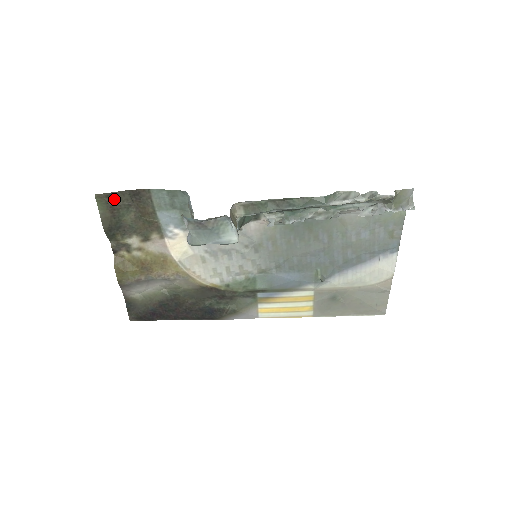
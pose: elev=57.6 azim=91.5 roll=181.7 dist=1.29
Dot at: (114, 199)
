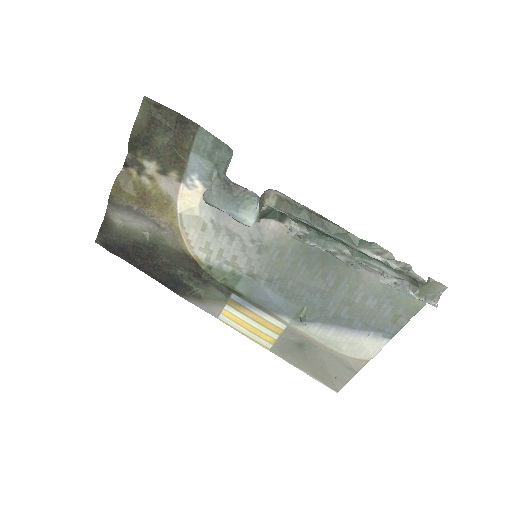
Dot at: (160, 113)
